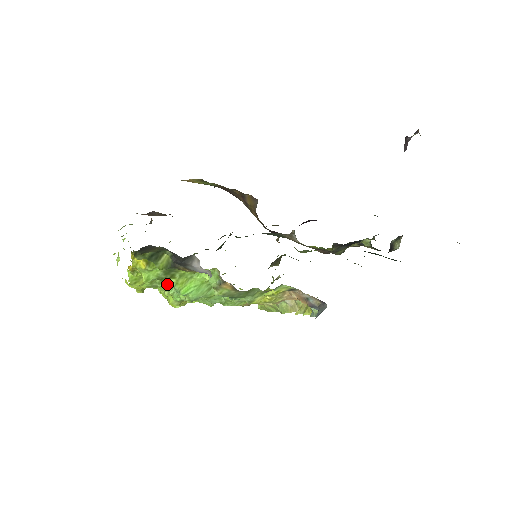
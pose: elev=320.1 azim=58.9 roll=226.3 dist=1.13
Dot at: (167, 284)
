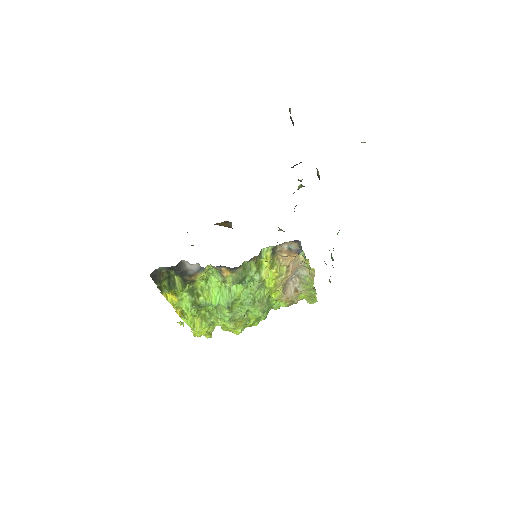
Dot at: (210, 311)
